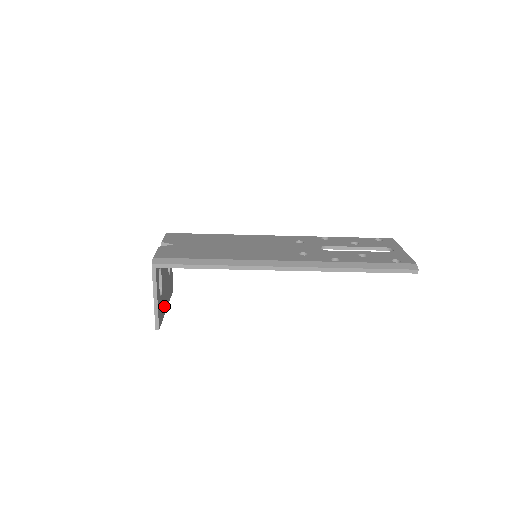
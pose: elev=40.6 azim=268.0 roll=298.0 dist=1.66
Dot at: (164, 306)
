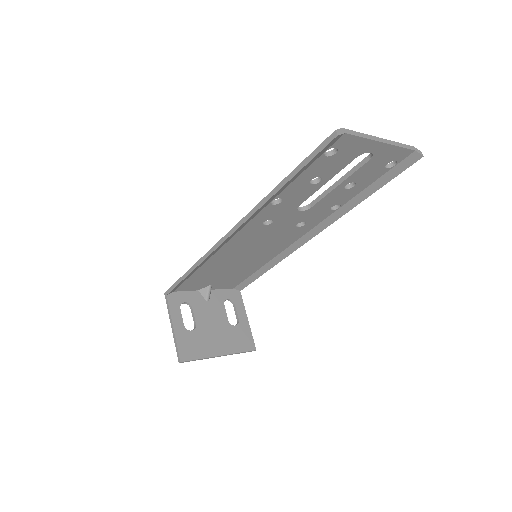
Dot at: (208, 348)
